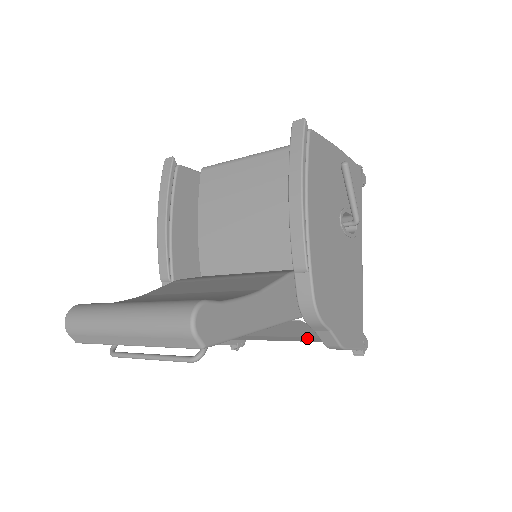
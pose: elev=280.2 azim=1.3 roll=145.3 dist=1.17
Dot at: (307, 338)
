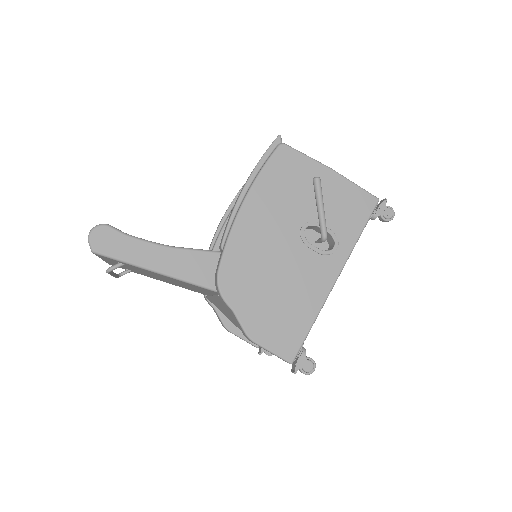
Dot at: occluded
